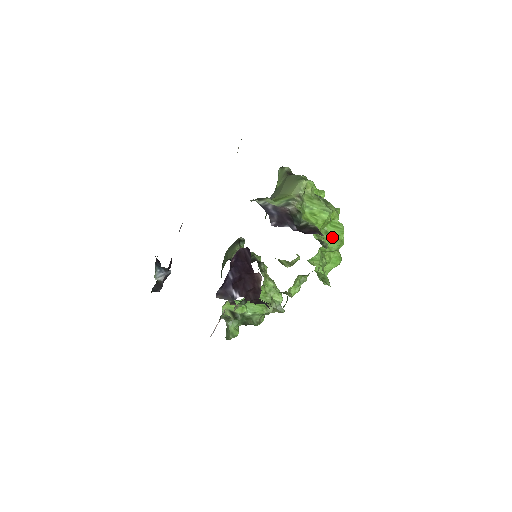
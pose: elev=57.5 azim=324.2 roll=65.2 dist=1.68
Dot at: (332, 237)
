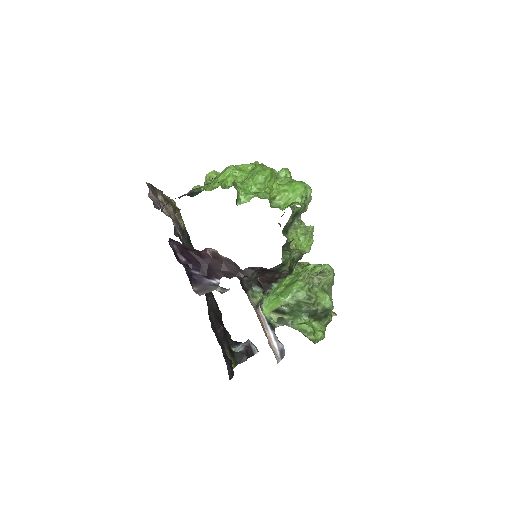
Dot at: (249, 176)
